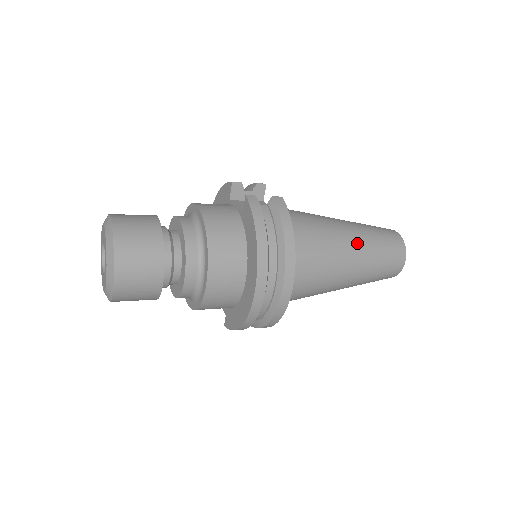
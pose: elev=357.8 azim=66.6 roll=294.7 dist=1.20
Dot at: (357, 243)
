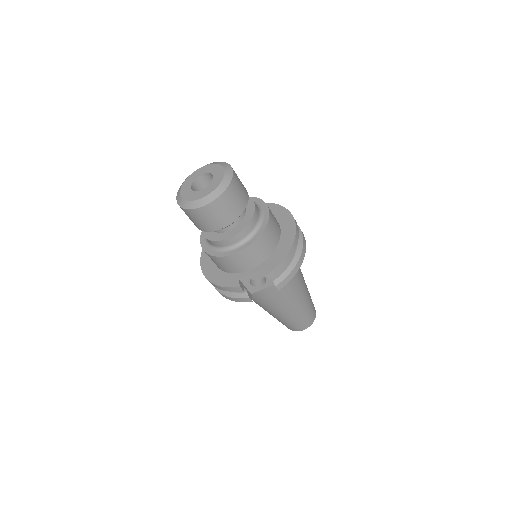
Dot at: occluded
